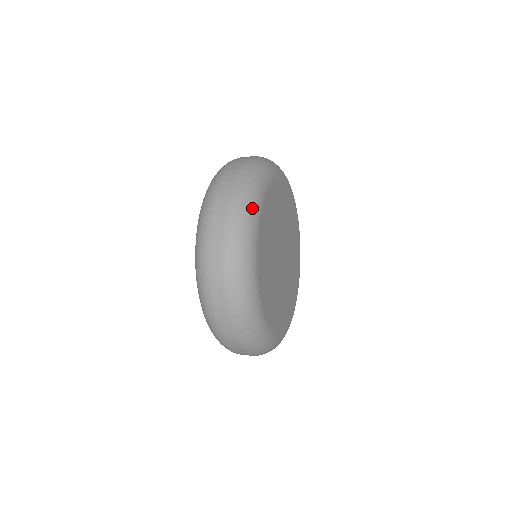
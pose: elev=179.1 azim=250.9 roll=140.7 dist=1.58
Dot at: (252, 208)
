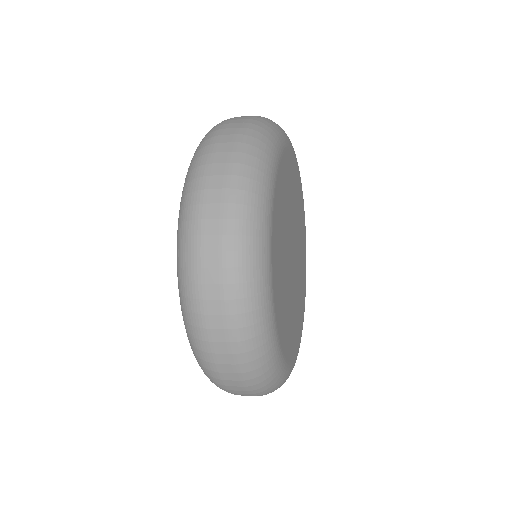
Dot at: (263, 180)
